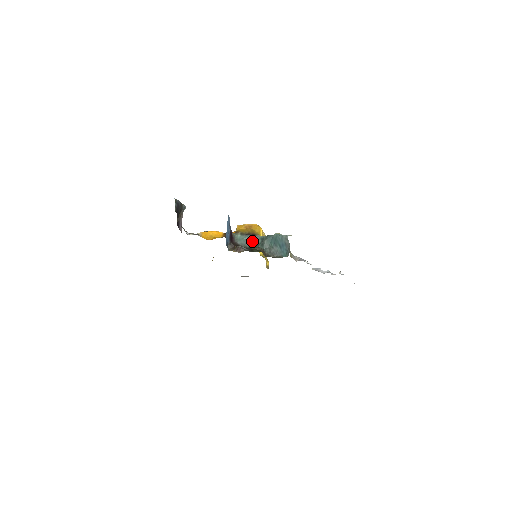
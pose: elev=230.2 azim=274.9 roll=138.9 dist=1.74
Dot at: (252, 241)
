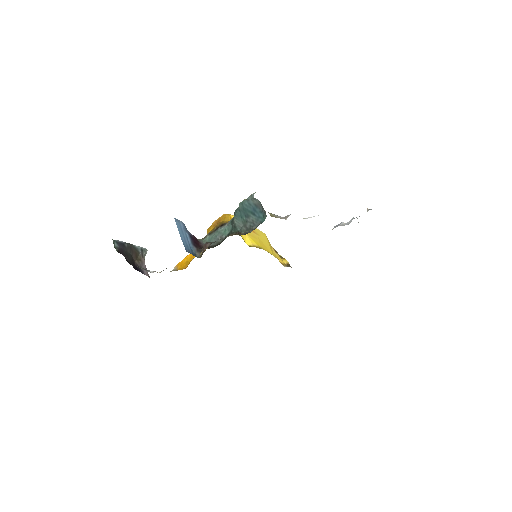
Dot at: (223, 232)
